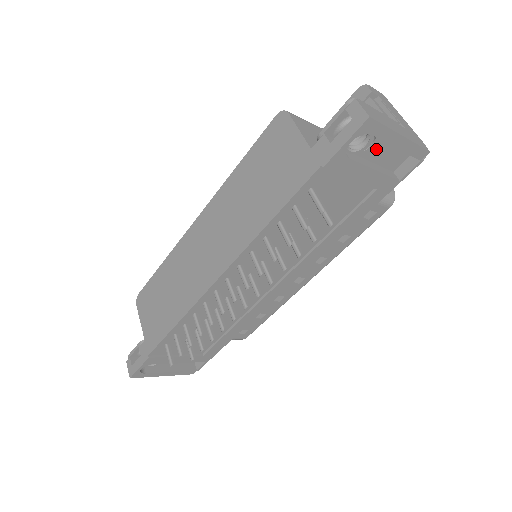
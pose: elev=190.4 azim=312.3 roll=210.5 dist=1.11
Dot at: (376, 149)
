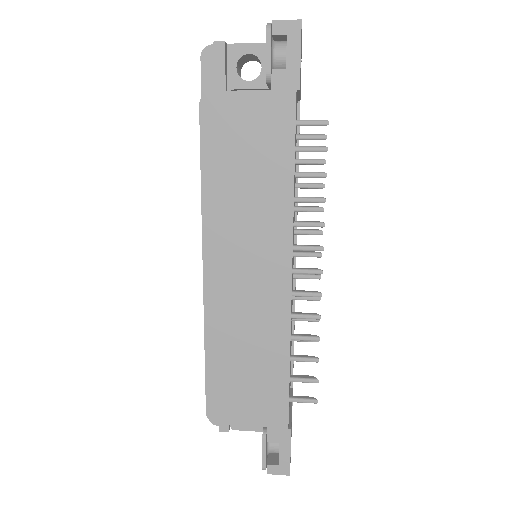
Dot at: occluded
